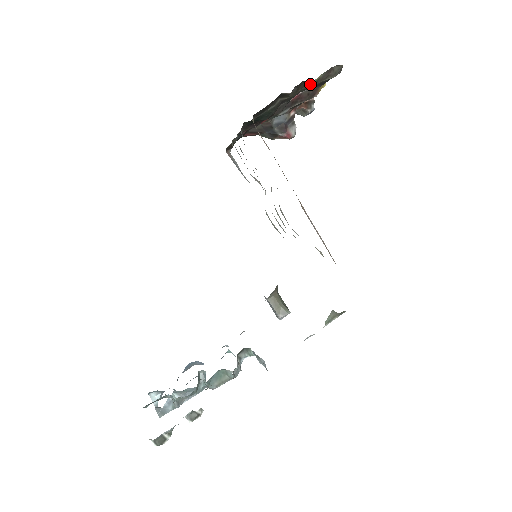
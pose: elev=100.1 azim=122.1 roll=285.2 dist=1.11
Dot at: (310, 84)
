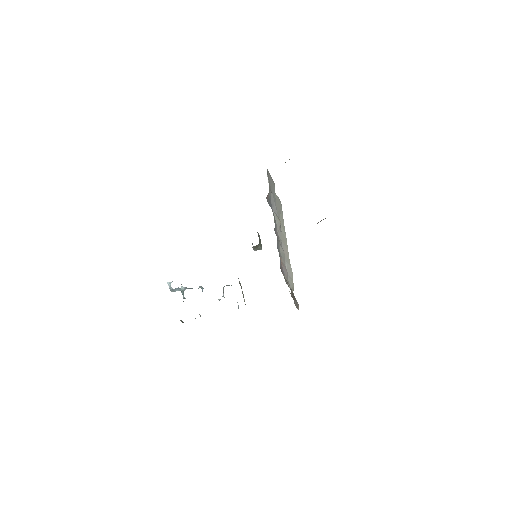
Dot at: occluded
